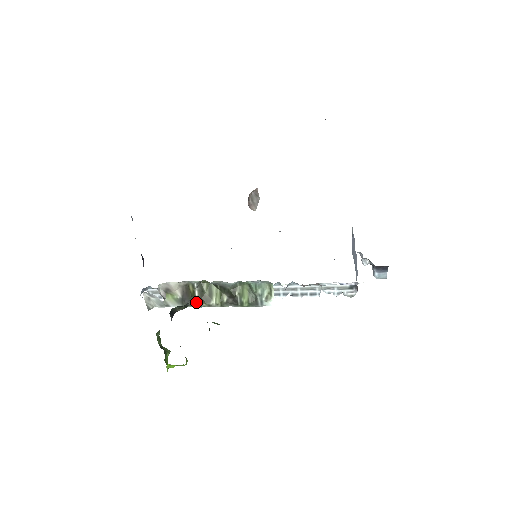
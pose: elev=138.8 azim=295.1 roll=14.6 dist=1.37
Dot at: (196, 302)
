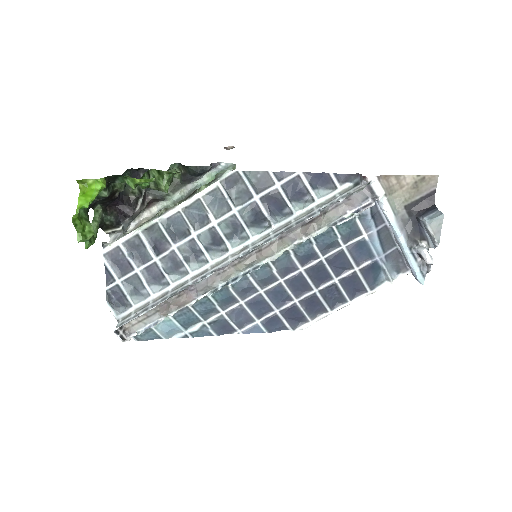
Dot at: (155, 216)
